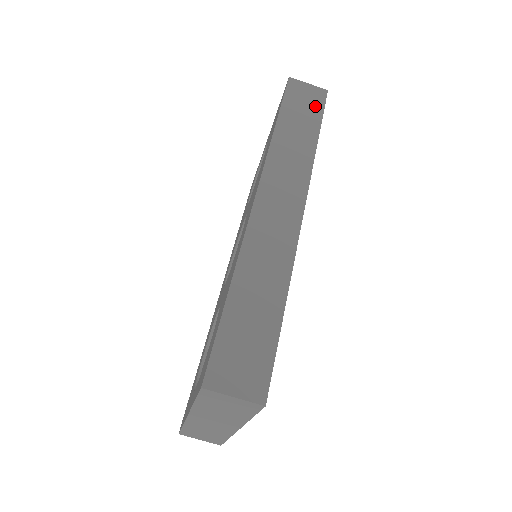
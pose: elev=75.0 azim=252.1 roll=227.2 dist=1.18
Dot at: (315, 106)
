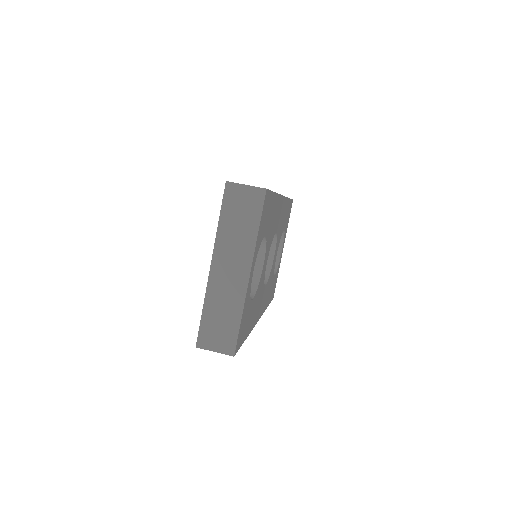
Dot at: occluded
